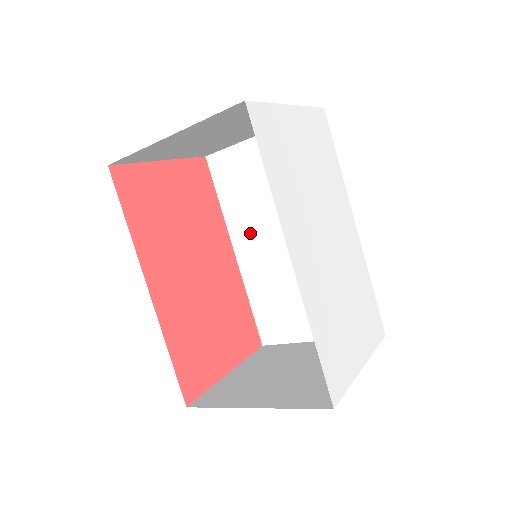
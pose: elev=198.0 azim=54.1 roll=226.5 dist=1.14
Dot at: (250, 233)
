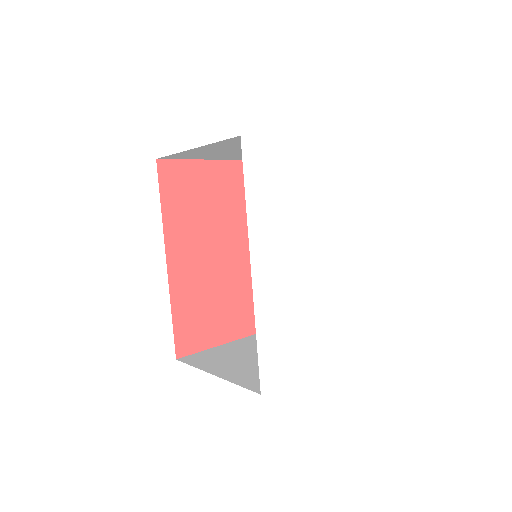
Dot at: occluded
